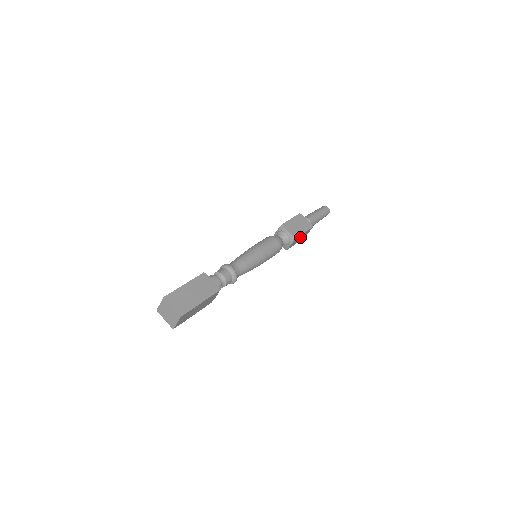
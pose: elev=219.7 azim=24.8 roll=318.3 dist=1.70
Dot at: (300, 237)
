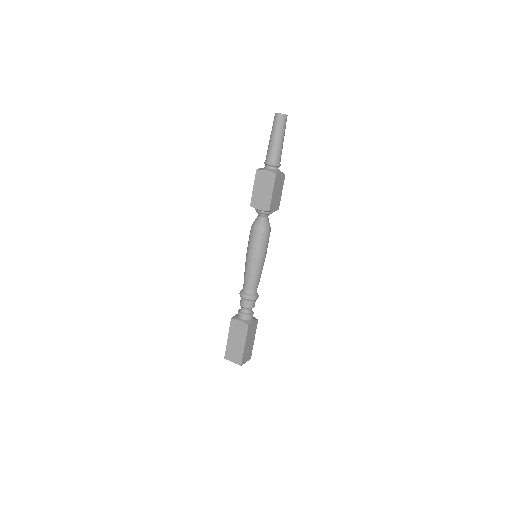
Dot at: (275, 194)
